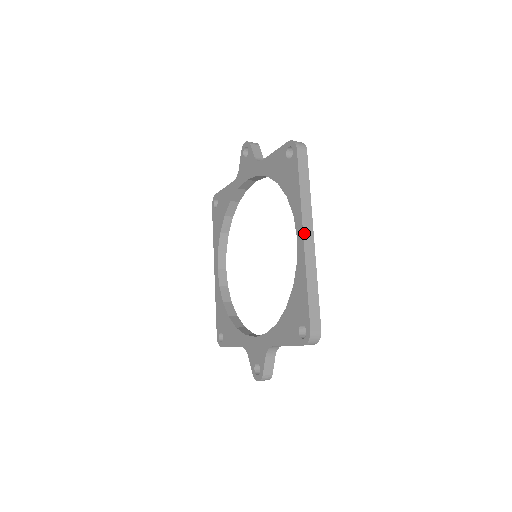
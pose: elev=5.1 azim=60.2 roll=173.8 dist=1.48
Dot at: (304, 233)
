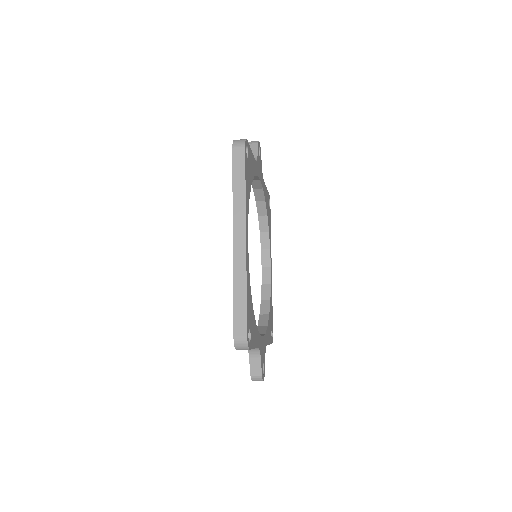
Dot at: (234, 235)
